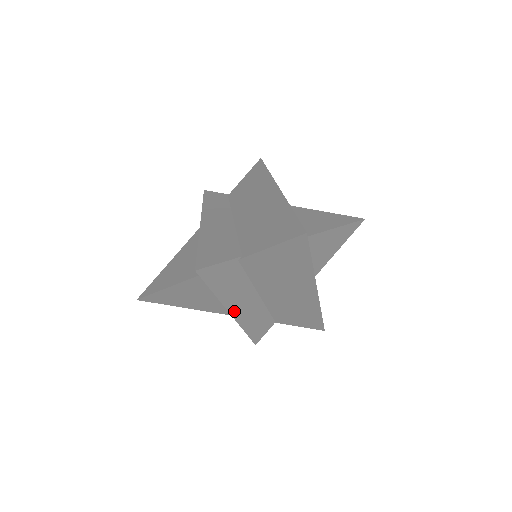
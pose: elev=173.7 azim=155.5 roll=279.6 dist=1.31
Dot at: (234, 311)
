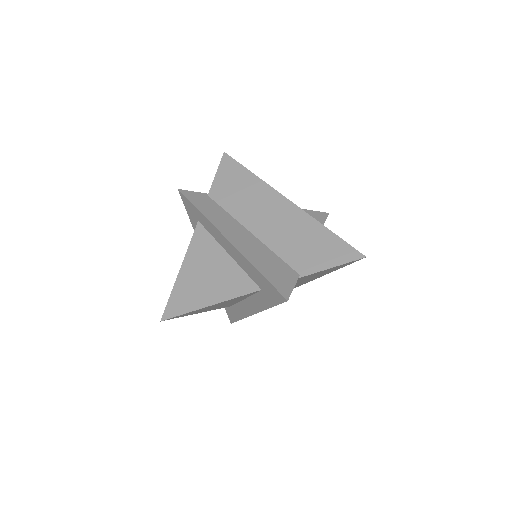
Dot at: occluded
